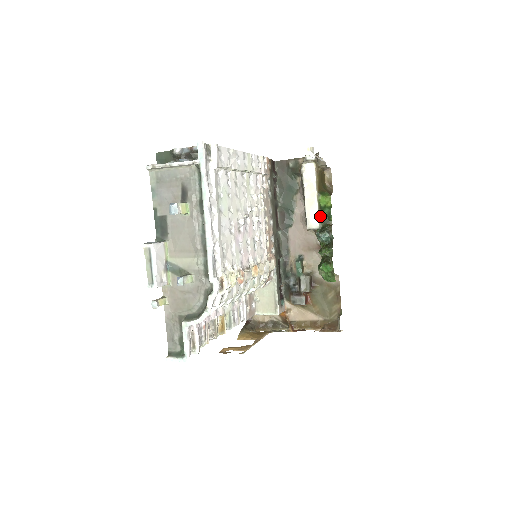
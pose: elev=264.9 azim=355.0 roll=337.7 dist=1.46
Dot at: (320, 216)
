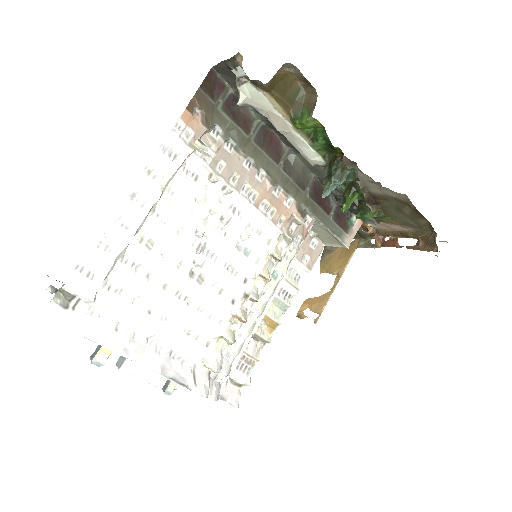
Dot at: (316, 148)
